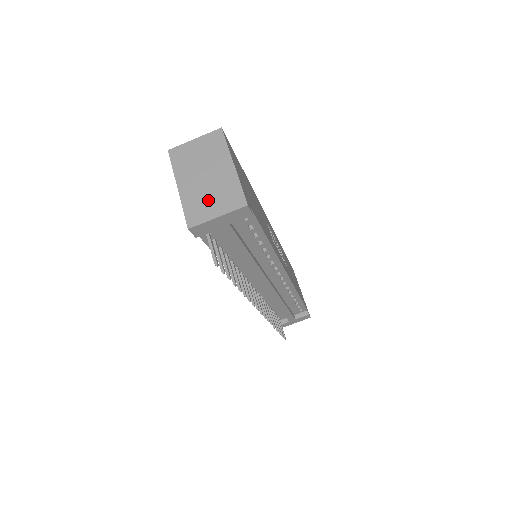
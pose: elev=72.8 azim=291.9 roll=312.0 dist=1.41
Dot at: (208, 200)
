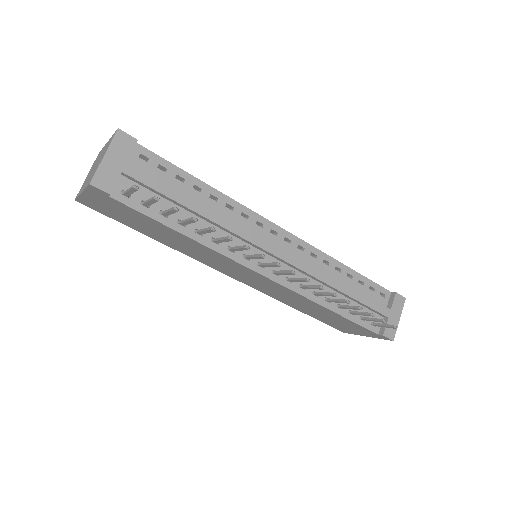
Dot at: (97, 164)
